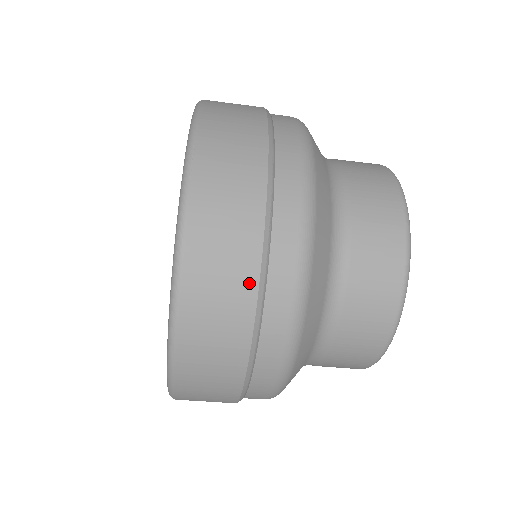
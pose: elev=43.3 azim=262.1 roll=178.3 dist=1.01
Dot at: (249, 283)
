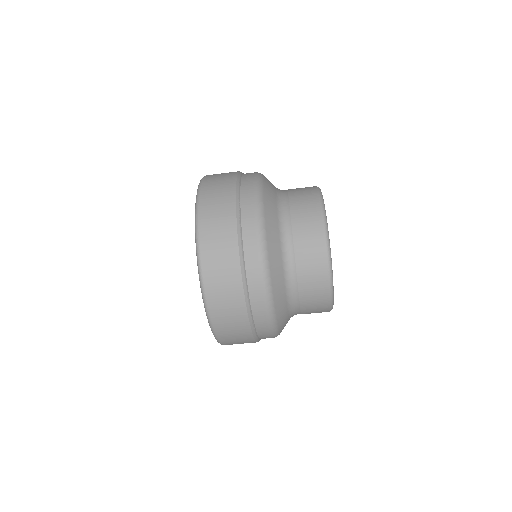
Dot at: (249, 337)
